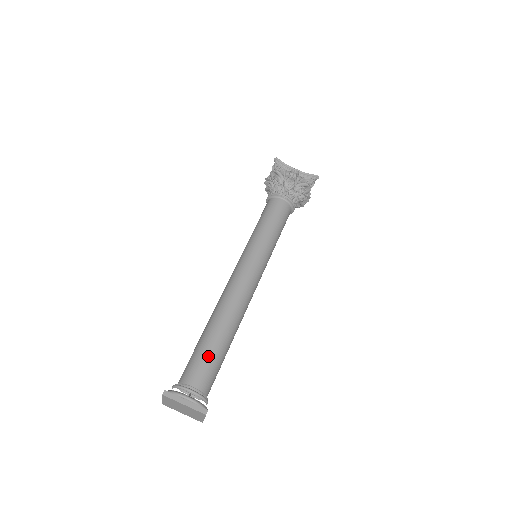
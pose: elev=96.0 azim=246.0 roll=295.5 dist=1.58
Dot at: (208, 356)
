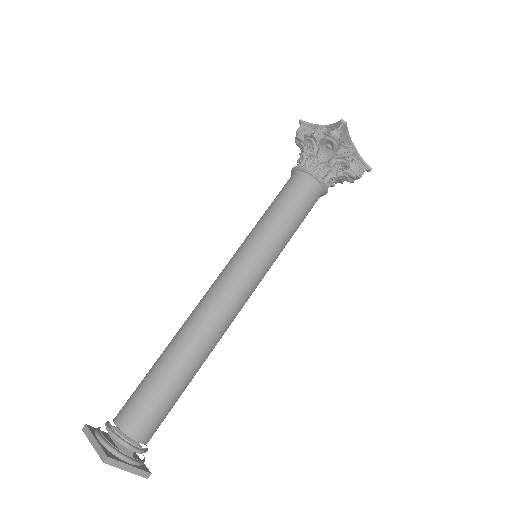
Dot at: (167, 404)
